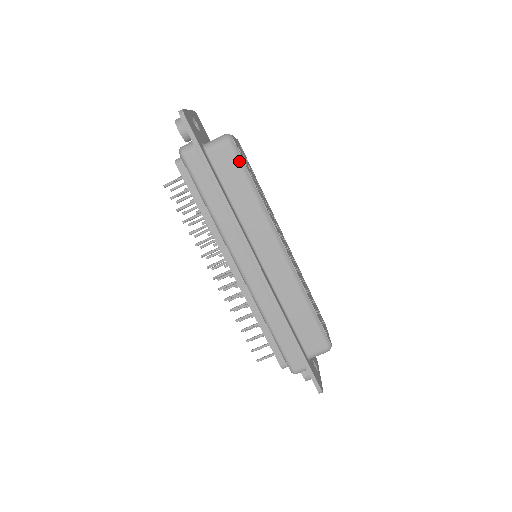
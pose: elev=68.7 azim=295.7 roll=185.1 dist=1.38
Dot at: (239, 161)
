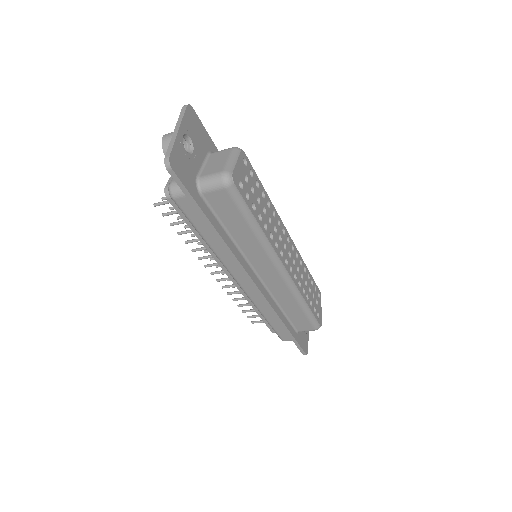
Dot at: (239, 203)
